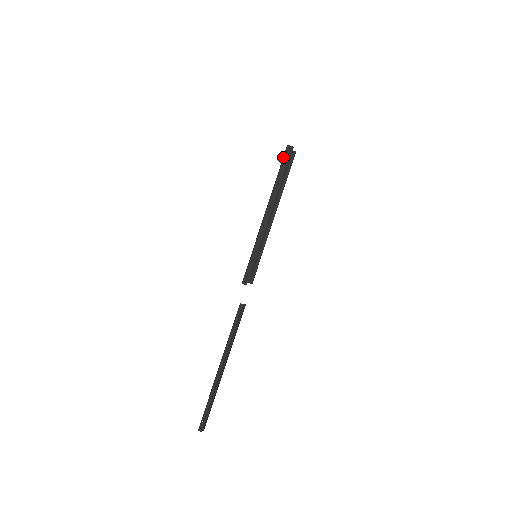
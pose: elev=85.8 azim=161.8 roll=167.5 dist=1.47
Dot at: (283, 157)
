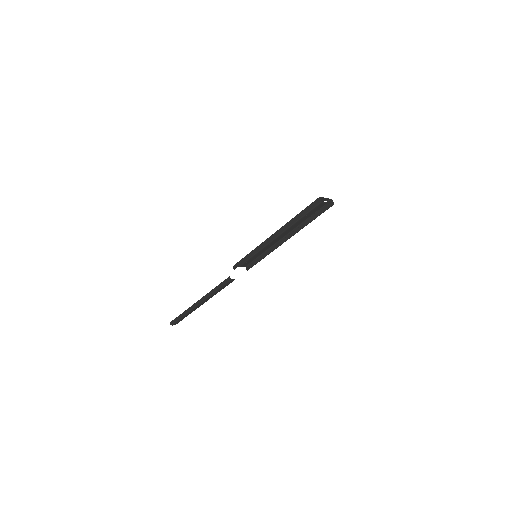
Dot at: (310, 204)
